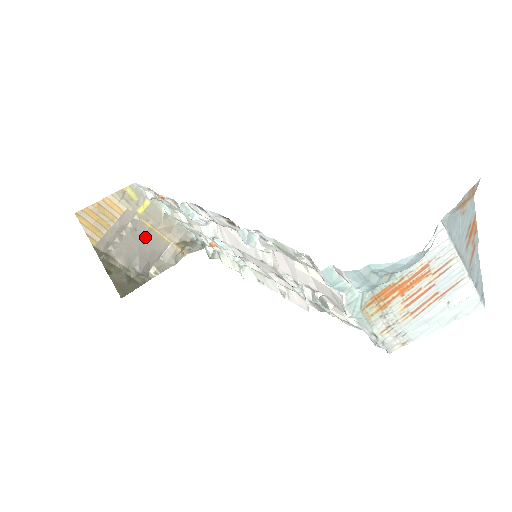
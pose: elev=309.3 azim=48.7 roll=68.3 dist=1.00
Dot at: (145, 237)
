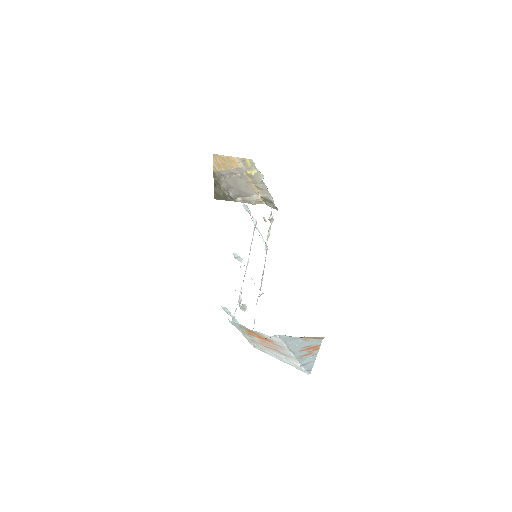
Dot at: (244, 184)
